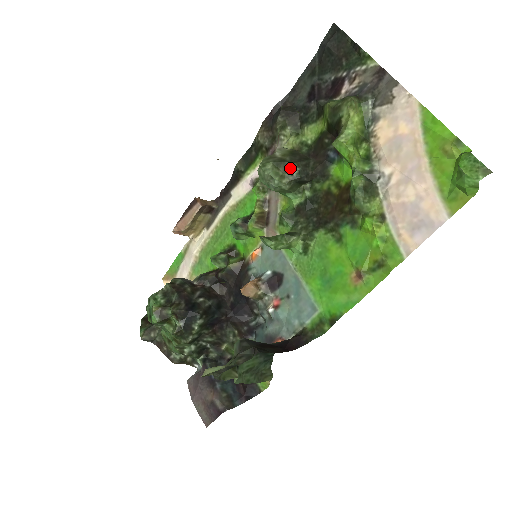
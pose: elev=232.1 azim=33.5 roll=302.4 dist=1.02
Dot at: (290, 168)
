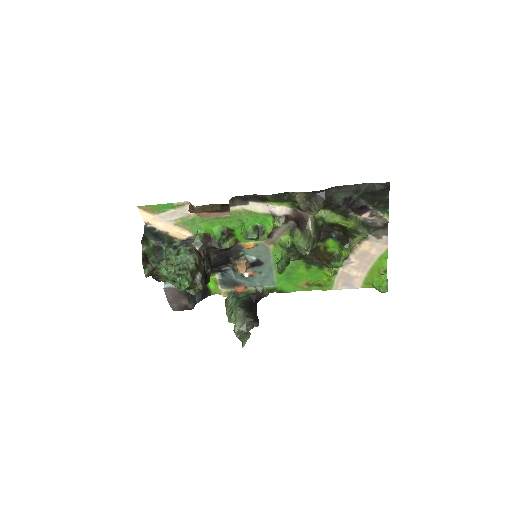
Dot at: (314, 244)
